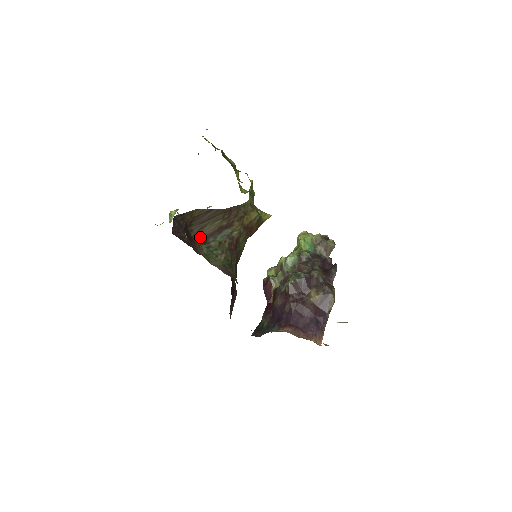
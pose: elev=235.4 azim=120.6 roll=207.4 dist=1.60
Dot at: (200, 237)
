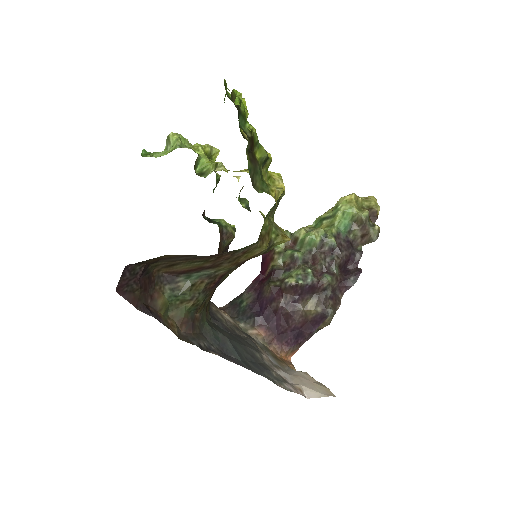
Dot at: (167, 272)
